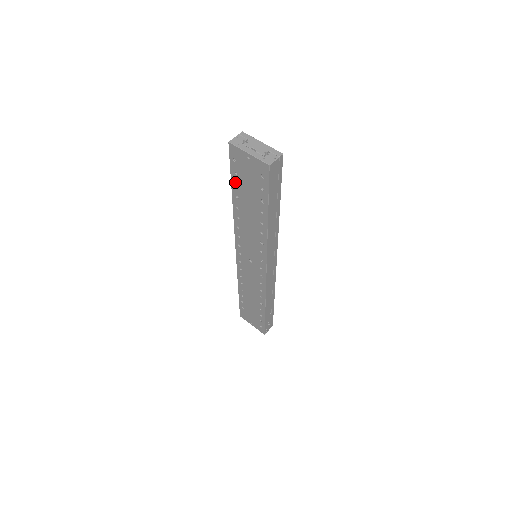
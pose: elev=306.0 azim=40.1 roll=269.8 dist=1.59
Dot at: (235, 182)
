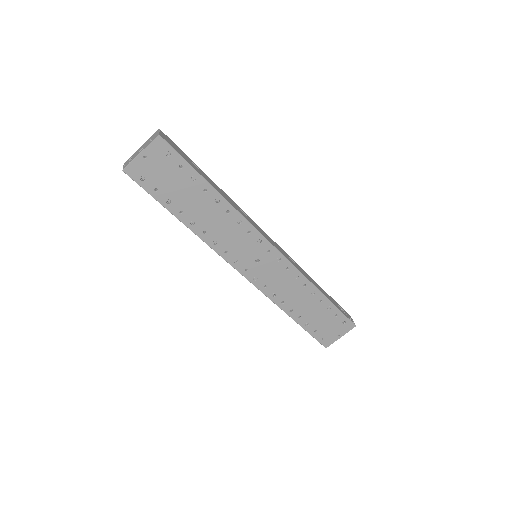
Dot at: (165, 200)
